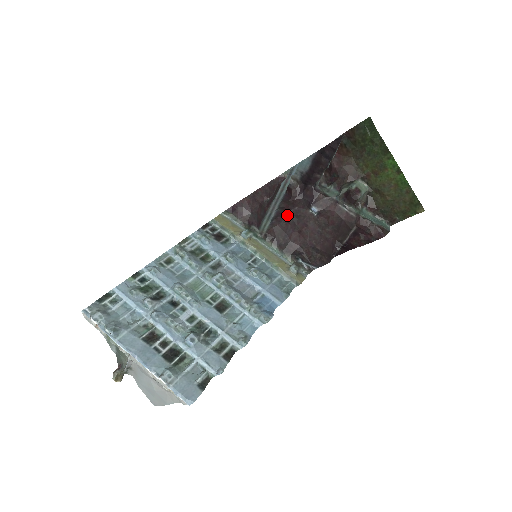
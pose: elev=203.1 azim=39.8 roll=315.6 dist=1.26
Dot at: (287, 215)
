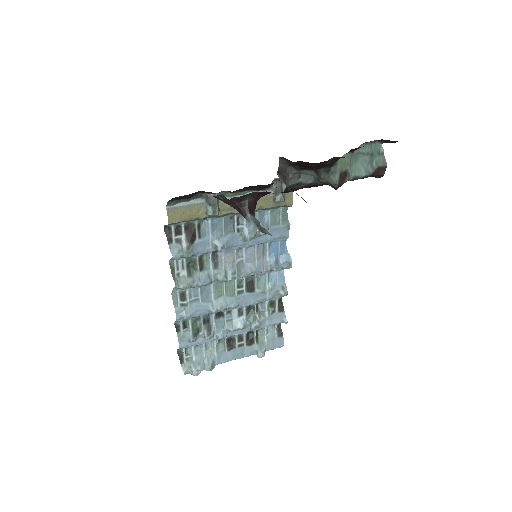
Dot at: occluded
